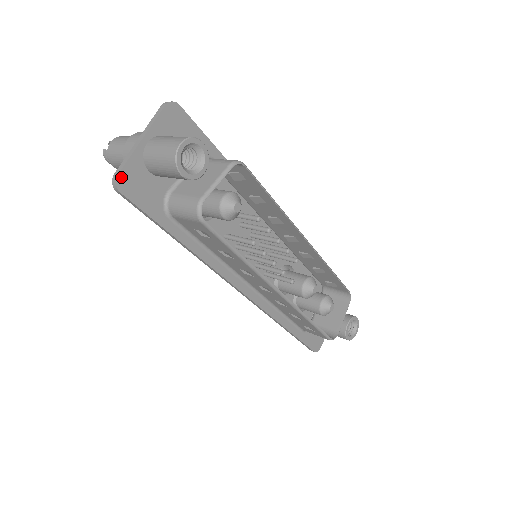
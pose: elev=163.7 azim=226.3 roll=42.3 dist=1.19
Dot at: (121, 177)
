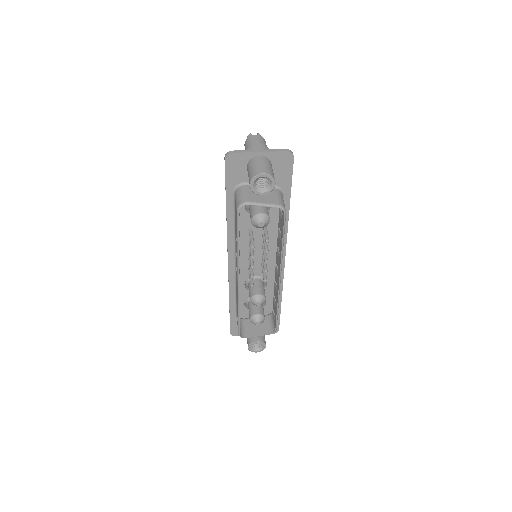
Dot at: (232, 155)
